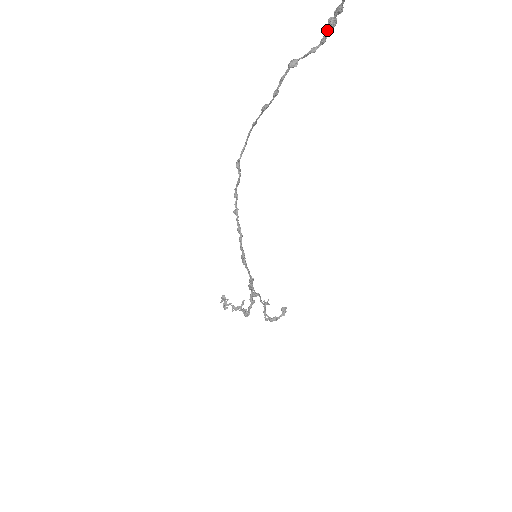
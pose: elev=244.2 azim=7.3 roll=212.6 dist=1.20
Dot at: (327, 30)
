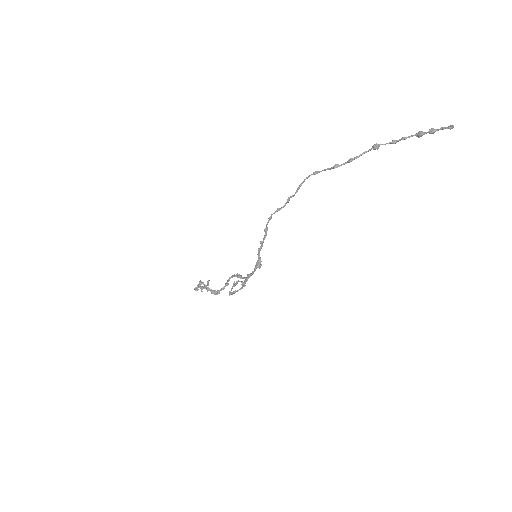
Dot at: occluded
